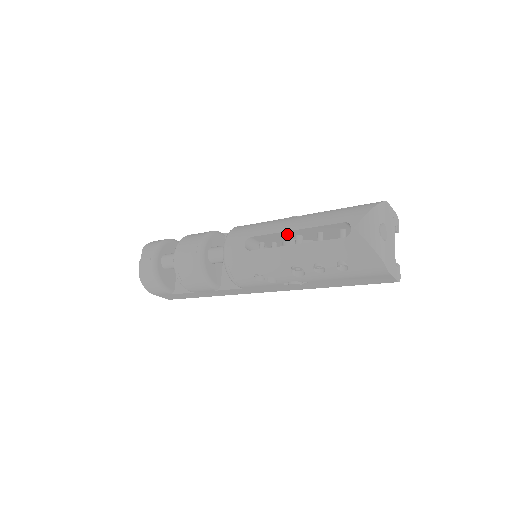
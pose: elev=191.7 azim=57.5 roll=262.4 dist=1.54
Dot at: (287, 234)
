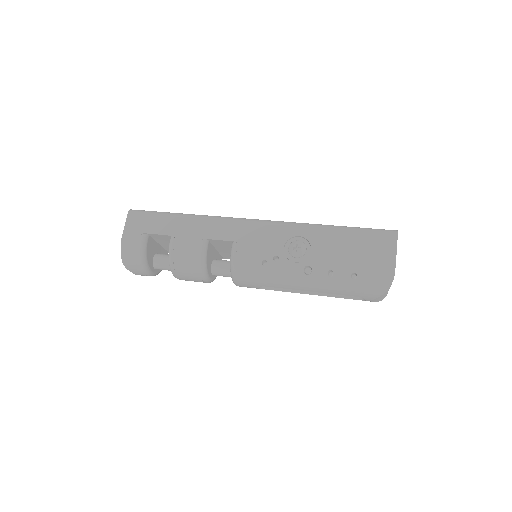
Dot at: occluded
